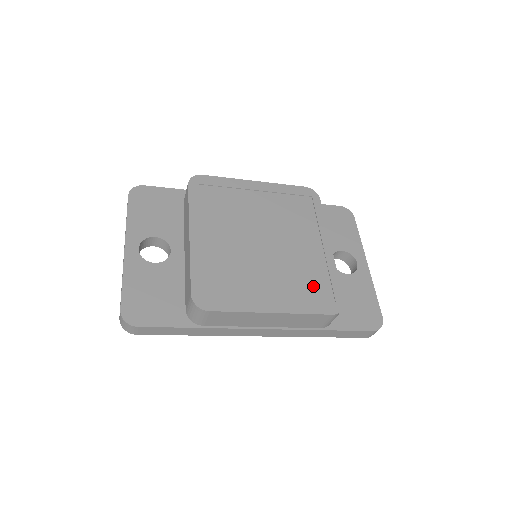
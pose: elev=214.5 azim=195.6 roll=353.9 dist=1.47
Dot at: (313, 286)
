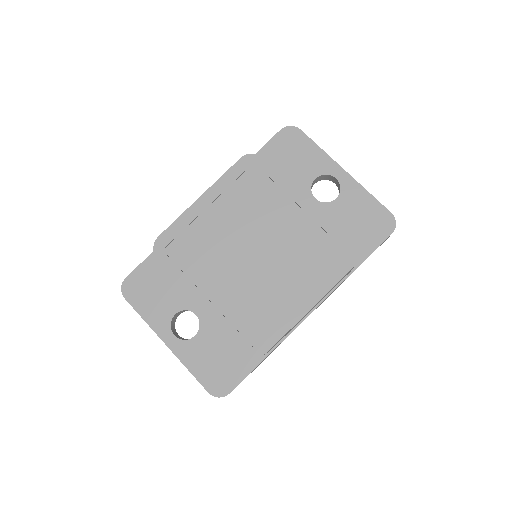
Dot at: (321, 255)
